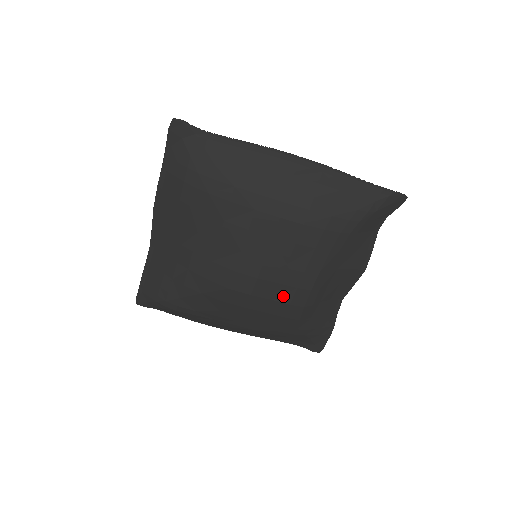
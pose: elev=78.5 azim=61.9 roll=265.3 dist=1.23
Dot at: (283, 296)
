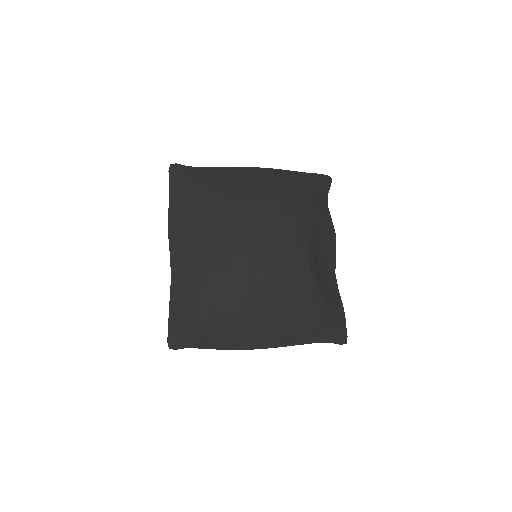
Dot at: (290, 262)
